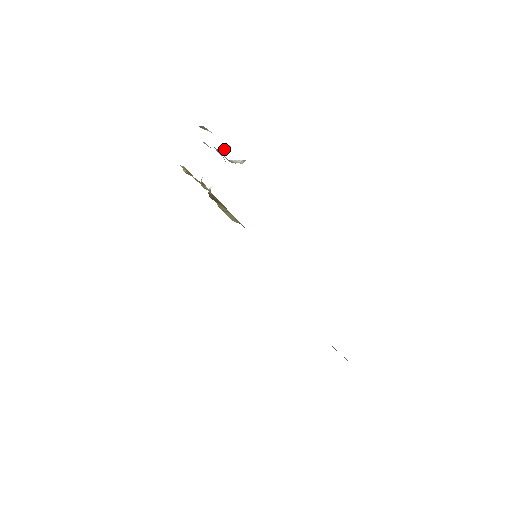
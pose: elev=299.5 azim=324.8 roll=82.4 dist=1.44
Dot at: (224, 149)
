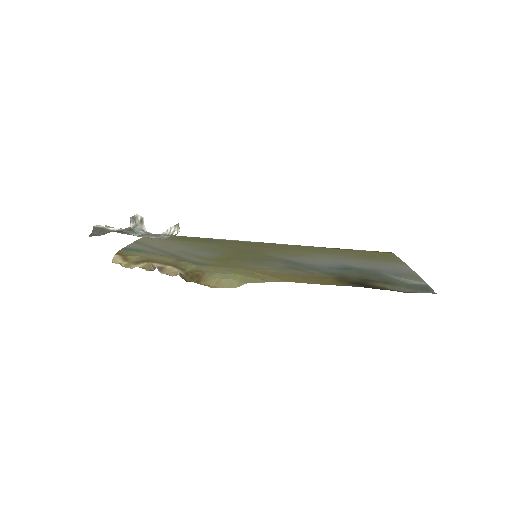
Dot at: (138, 224)
